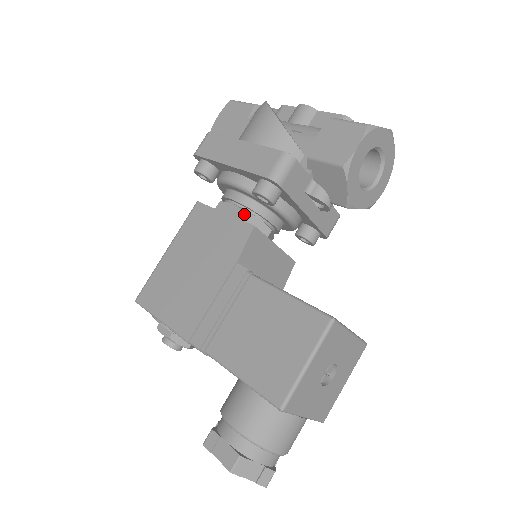
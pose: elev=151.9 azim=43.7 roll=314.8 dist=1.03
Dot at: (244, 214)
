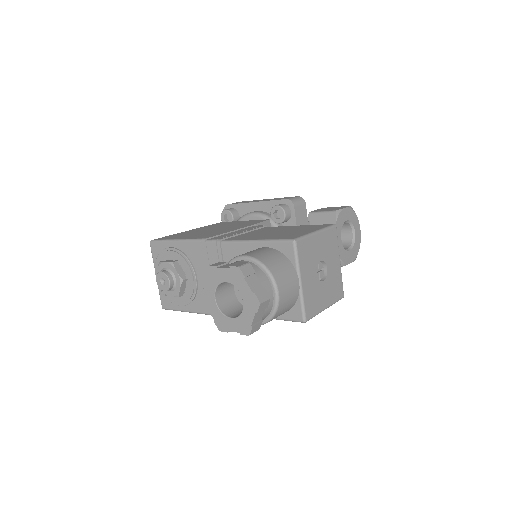
Dot at: occluded
